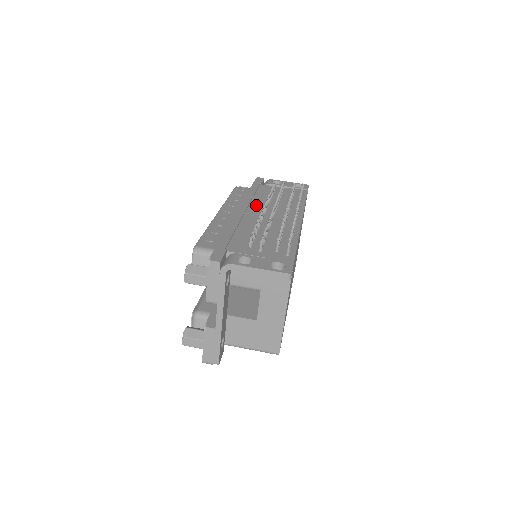
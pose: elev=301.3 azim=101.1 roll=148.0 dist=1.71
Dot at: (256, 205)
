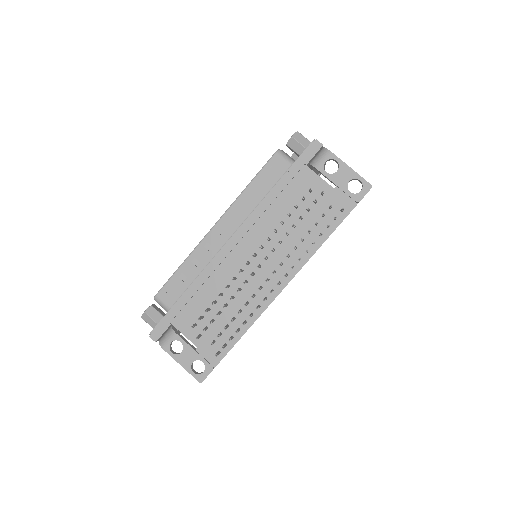
Dot at: (257, 232)
